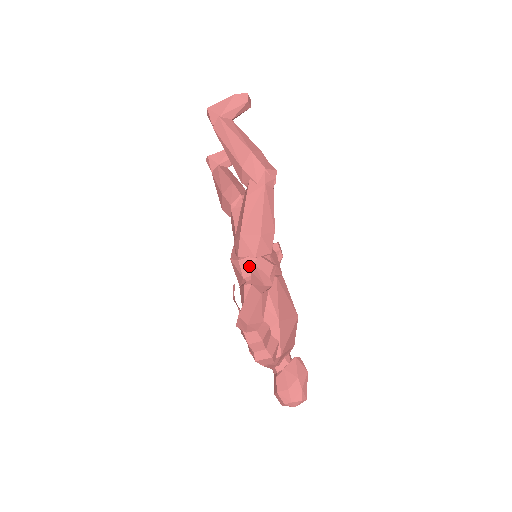
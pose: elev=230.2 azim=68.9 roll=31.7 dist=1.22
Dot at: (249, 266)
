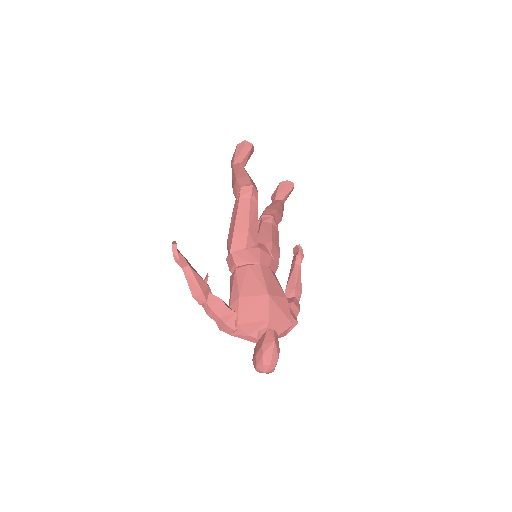
Dot at: (230, 261)
